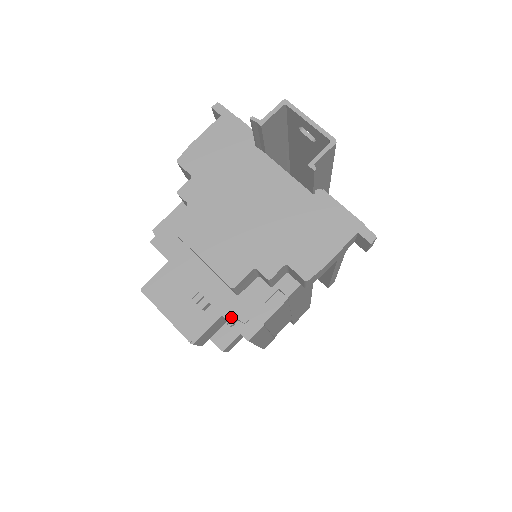
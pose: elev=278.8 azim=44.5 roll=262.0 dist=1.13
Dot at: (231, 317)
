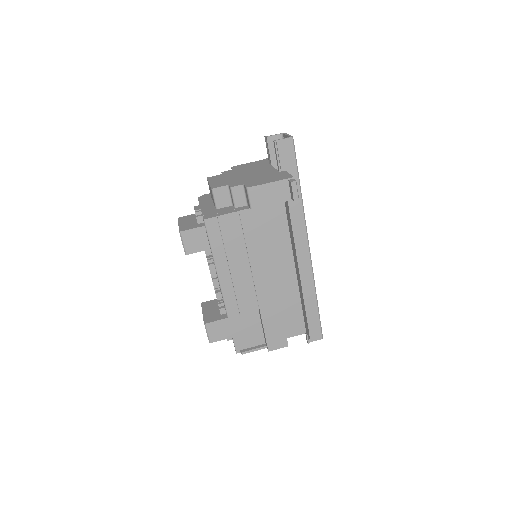
Dot at: (205, 214)
